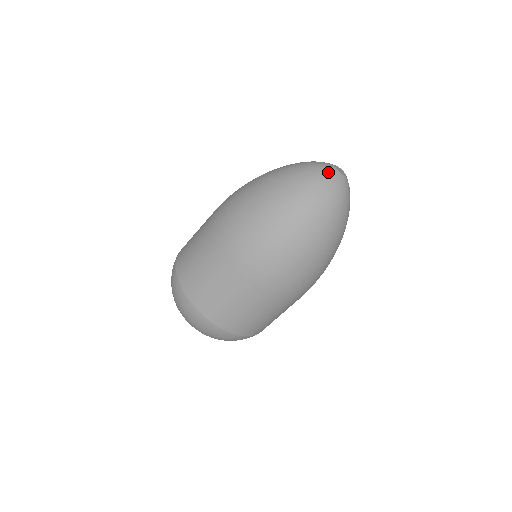
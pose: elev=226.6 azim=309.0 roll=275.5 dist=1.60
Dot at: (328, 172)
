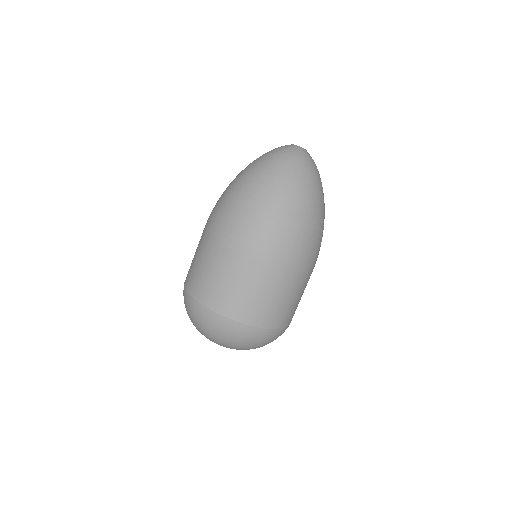
Dot at: (287, 147)
